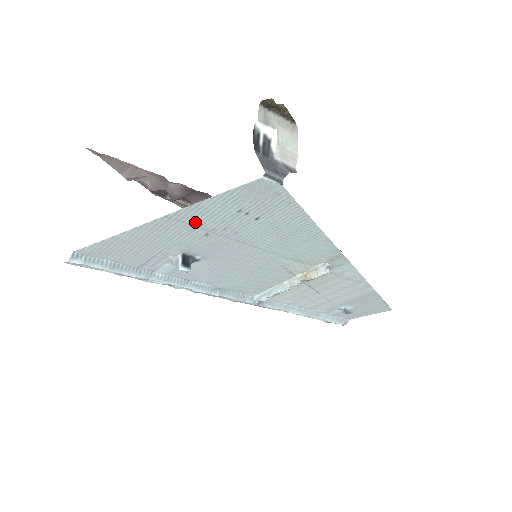
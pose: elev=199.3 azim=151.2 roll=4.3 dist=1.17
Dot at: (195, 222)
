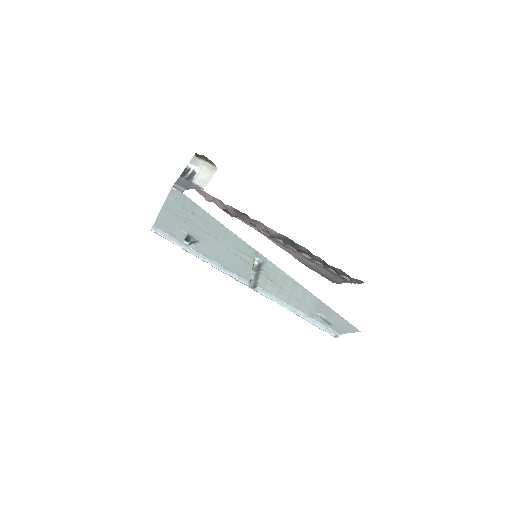
Dot at: (175, 213)
